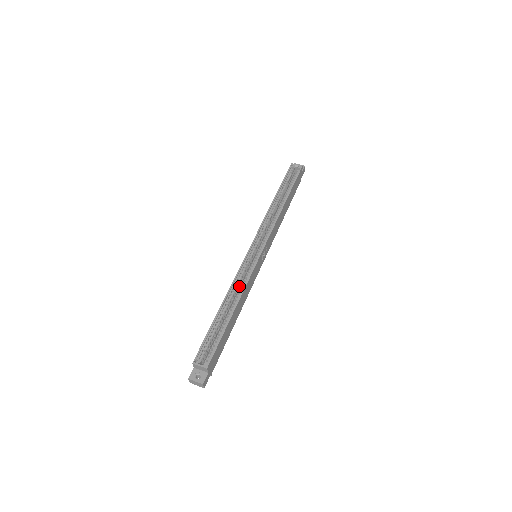
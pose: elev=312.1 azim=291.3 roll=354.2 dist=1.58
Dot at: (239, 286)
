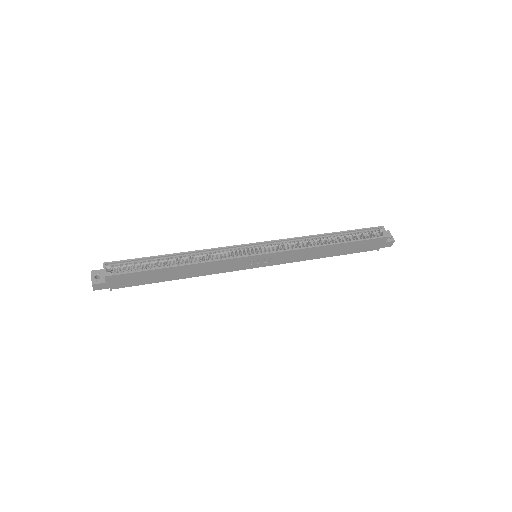
Dot at: (210, 258)
